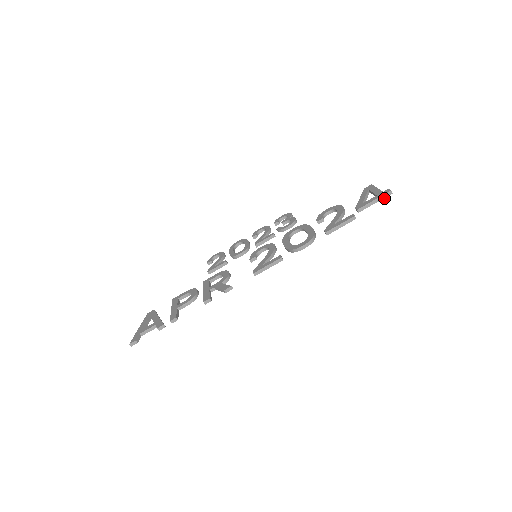
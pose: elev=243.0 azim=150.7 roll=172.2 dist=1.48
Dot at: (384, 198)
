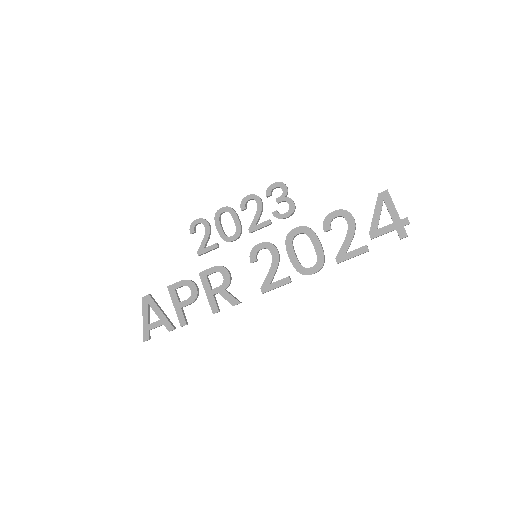
Dot at: (402, 236)
